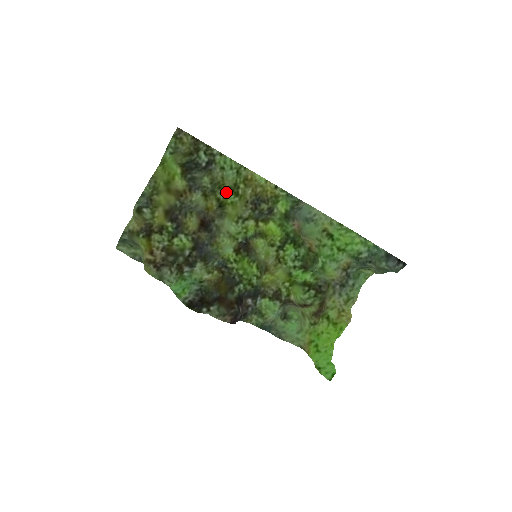
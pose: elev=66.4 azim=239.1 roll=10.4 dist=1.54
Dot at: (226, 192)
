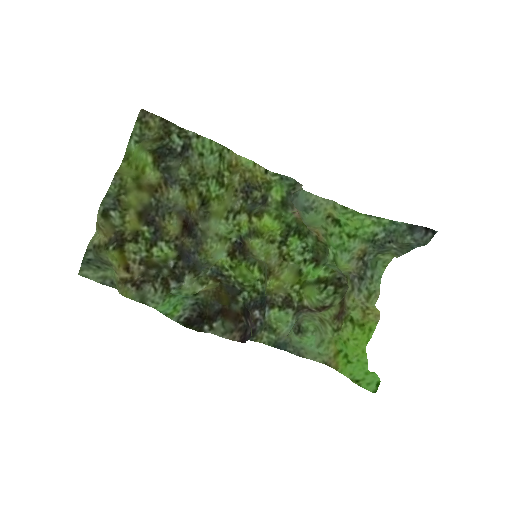
Dot at: (209, 183)
